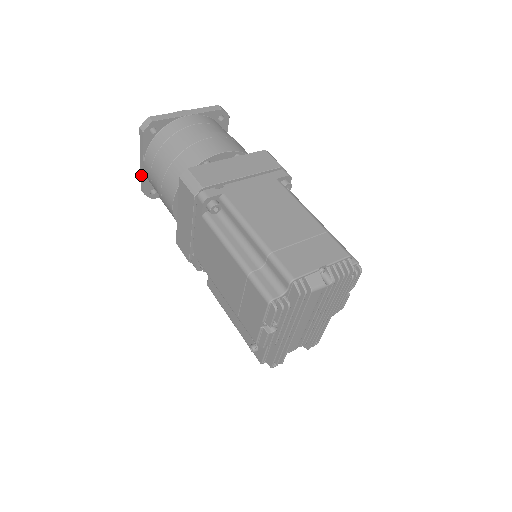
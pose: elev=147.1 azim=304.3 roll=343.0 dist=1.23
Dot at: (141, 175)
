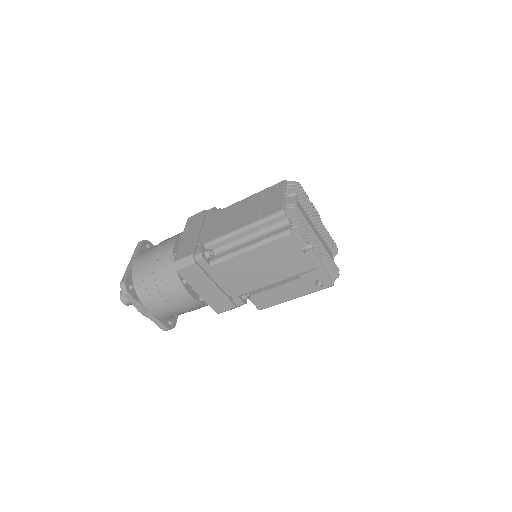
Dot at: (154, 322)
